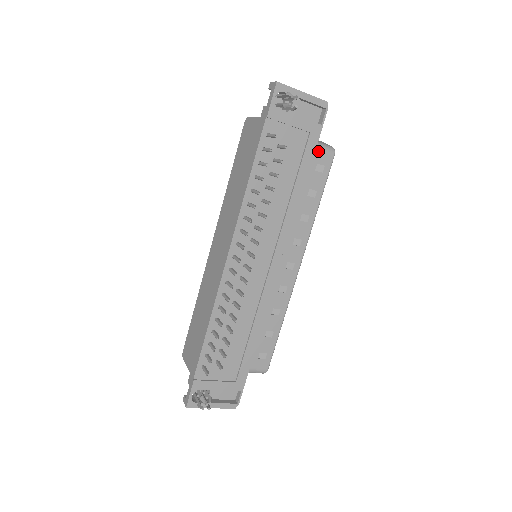
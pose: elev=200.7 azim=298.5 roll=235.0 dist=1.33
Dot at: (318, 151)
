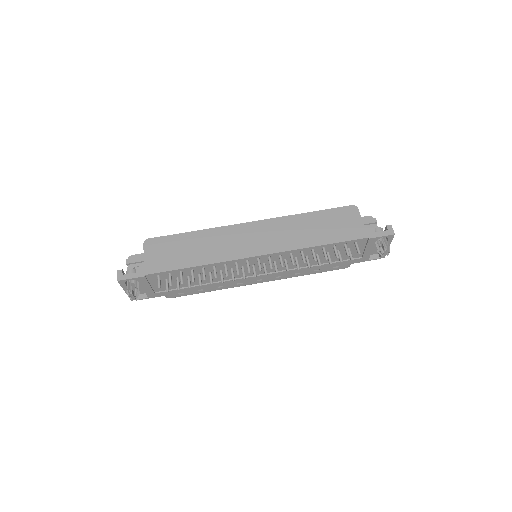
Dot at: occluded
